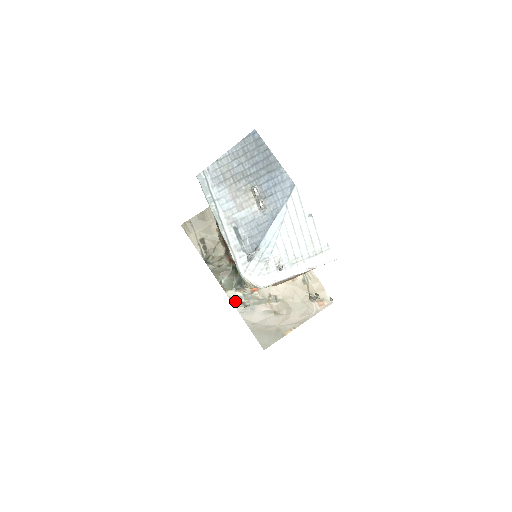
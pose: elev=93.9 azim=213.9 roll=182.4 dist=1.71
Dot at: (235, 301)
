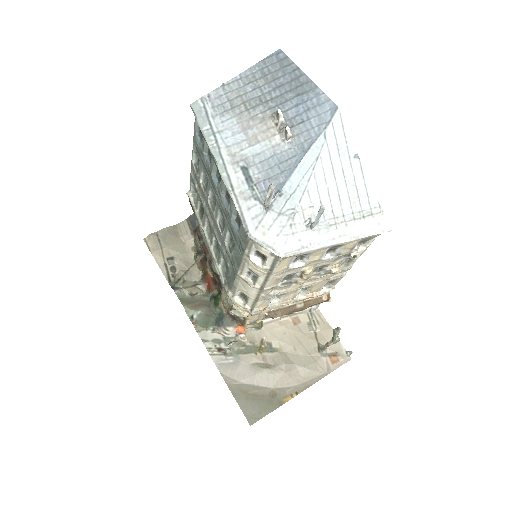
Dot at: (211, 346)
